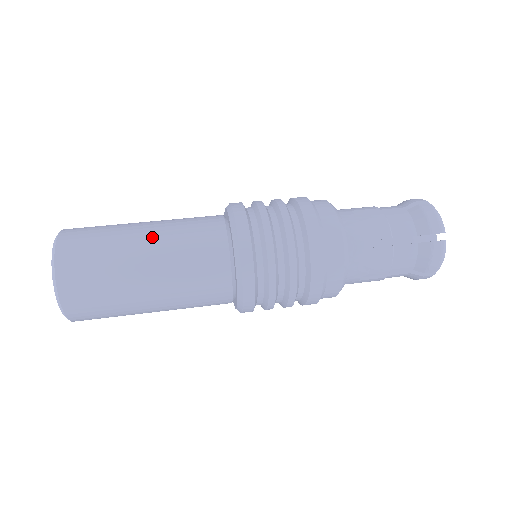
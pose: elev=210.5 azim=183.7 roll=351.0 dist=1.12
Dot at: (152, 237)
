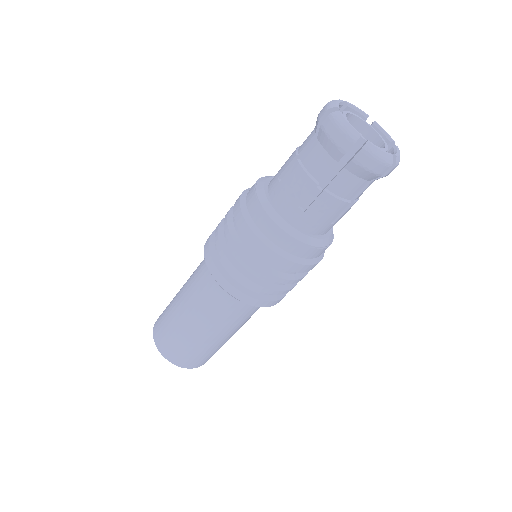
Dot at: occluded
